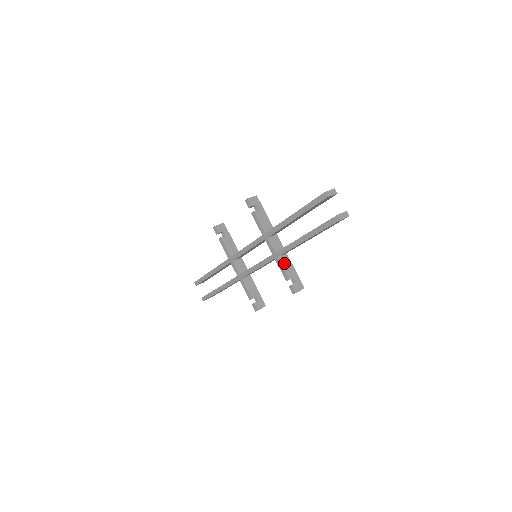
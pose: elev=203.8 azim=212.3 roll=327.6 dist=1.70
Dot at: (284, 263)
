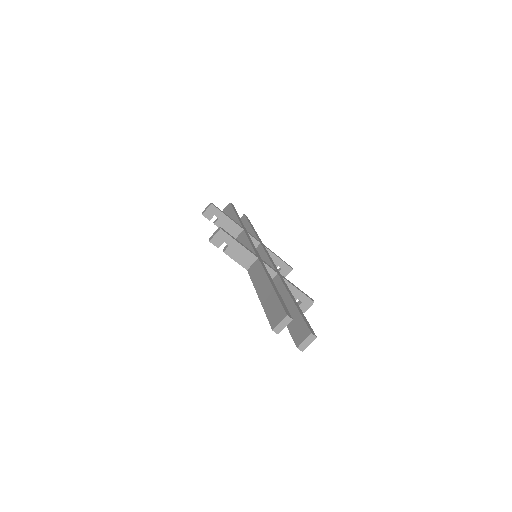
Dot at: occluded
